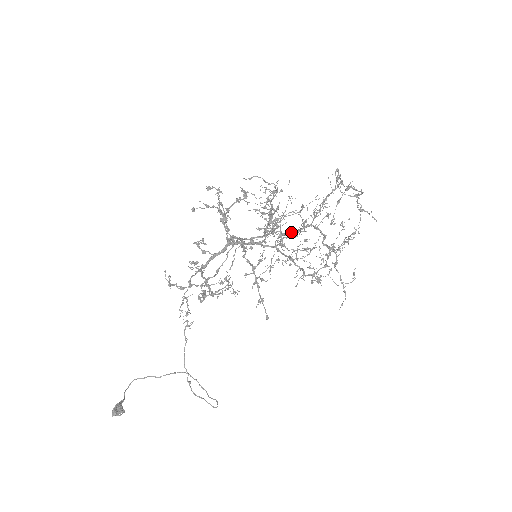
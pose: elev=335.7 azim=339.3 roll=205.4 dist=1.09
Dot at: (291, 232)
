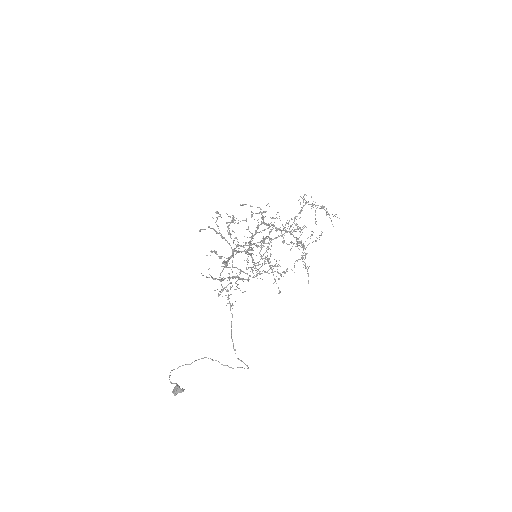
Dot at: (276, 237)
